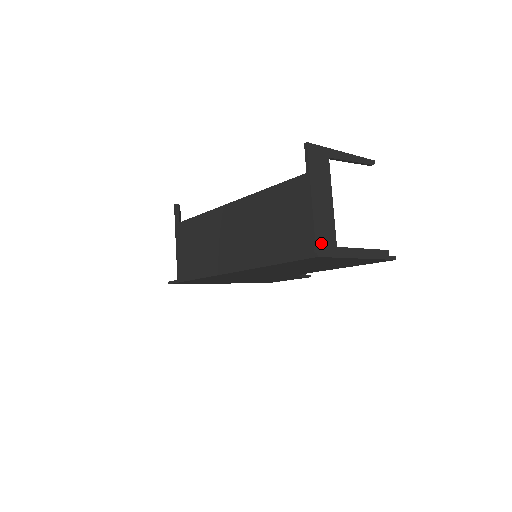
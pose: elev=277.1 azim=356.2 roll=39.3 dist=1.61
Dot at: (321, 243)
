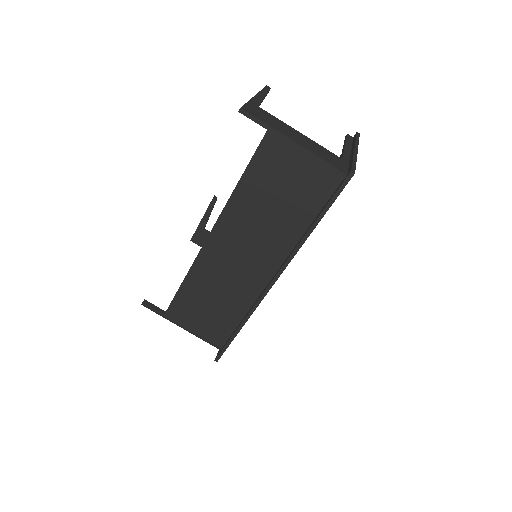
Dot at: (338, 165)
